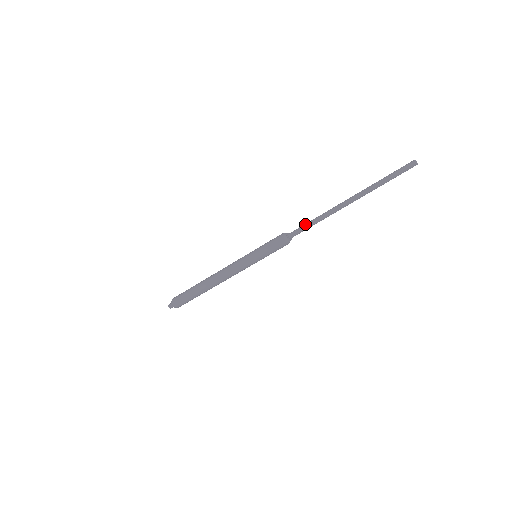
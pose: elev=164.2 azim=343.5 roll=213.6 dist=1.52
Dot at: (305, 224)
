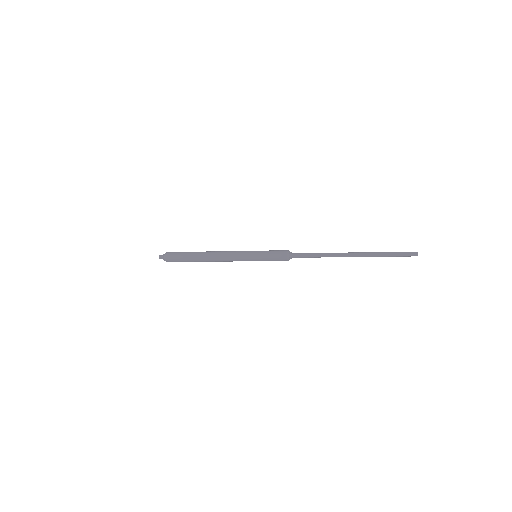
Dot at: (309, 253)
